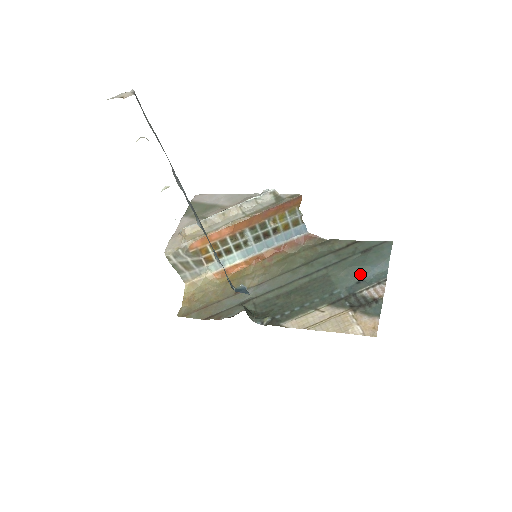
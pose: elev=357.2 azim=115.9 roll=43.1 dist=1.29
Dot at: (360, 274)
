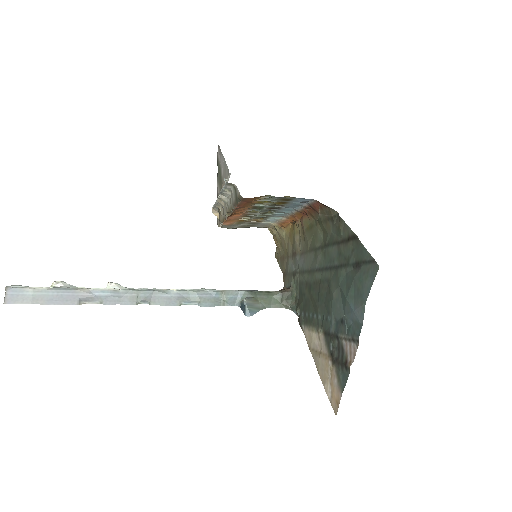
Dot at: (344, 309)
